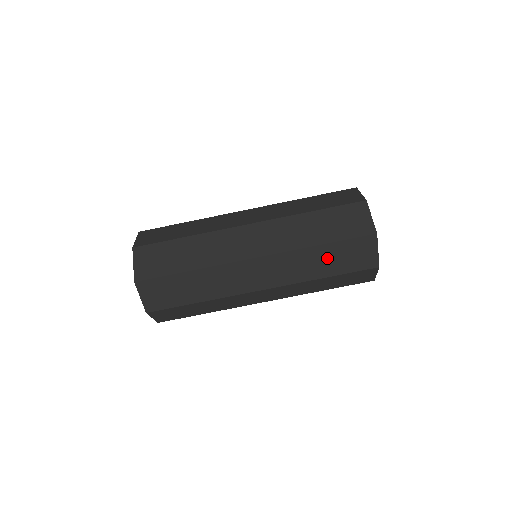
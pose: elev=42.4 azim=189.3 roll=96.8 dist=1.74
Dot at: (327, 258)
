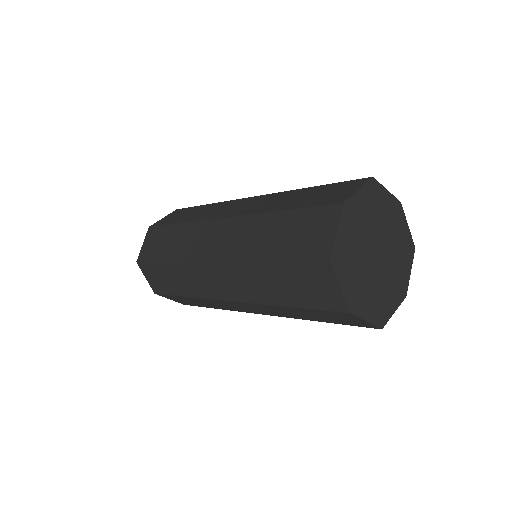
Dot at: (279, 281)
